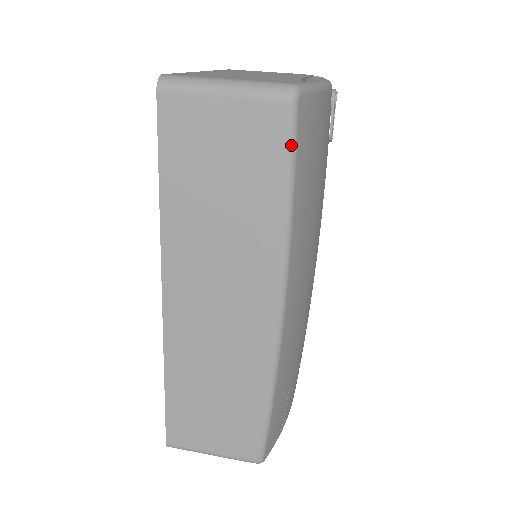
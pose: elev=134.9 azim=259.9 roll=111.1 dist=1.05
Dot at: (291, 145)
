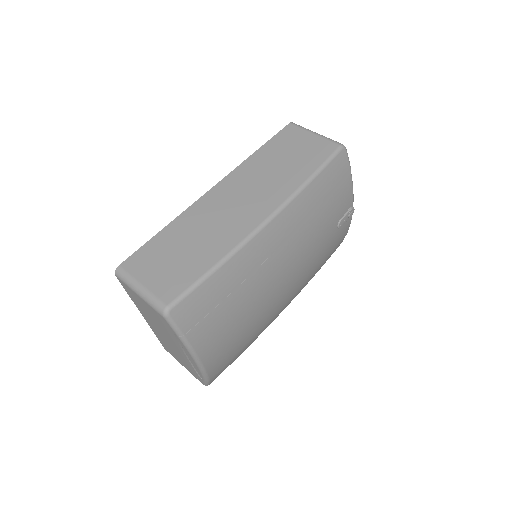
Dot at: (330, 158)
